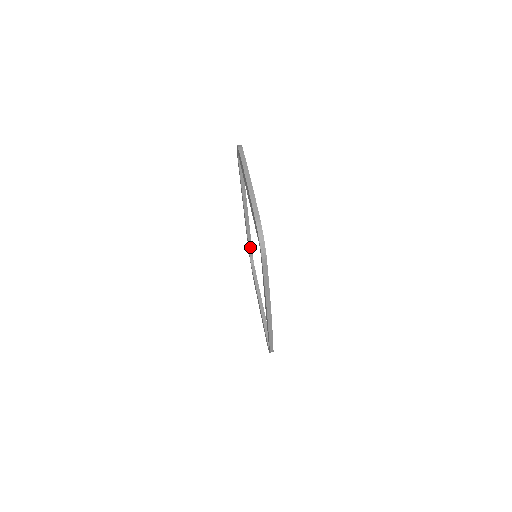
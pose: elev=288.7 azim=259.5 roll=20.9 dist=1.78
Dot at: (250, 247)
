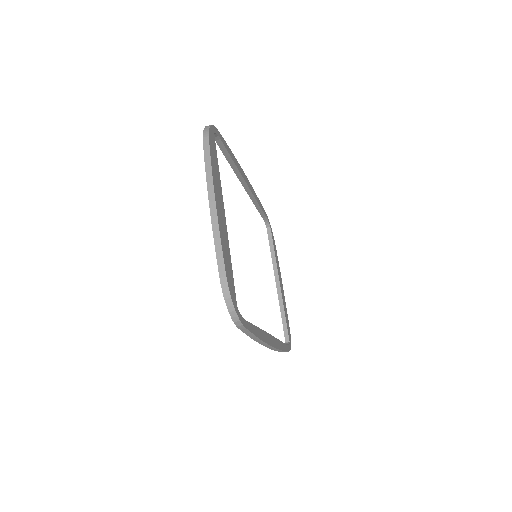
Dot at: (261, 213)
